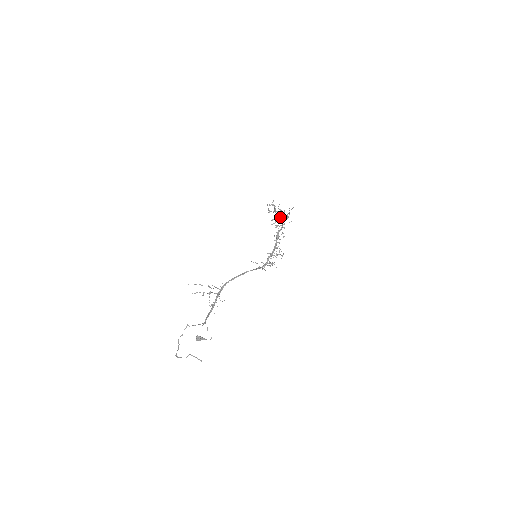
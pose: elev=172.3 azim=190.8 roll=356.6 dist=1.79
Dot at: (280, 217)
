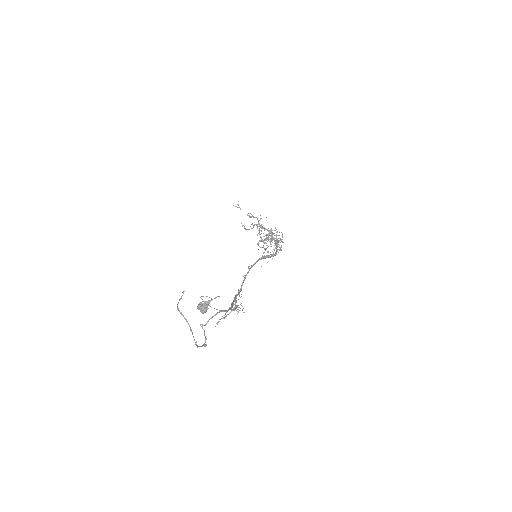
Dot at: (250, 226)
